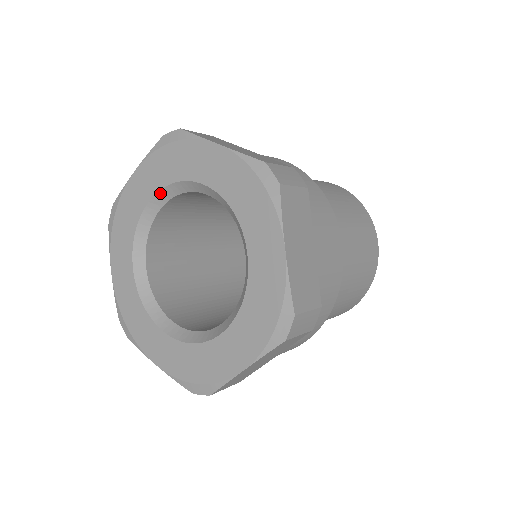
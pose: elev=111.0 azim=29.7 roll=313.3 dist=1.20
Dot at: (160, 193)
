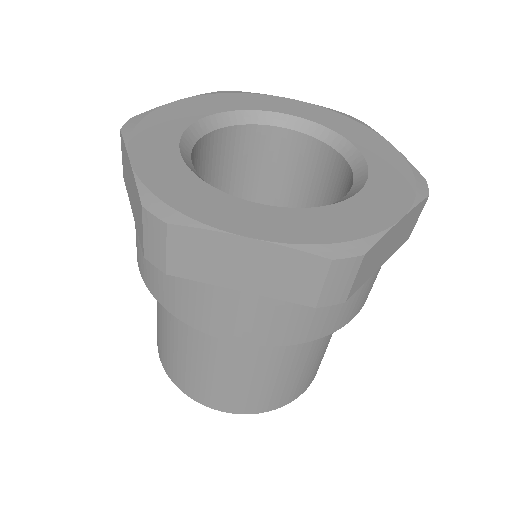
Dot at: (221, 115)
